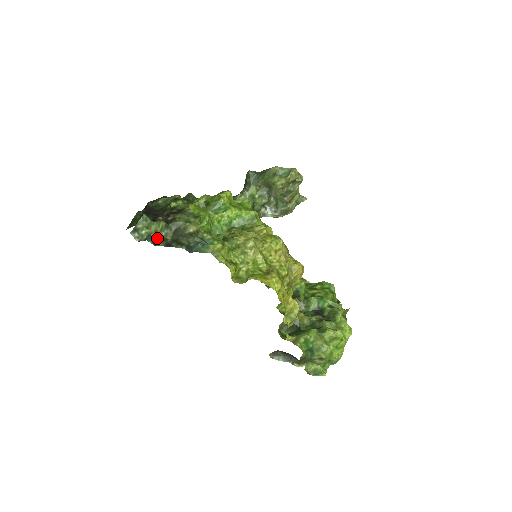
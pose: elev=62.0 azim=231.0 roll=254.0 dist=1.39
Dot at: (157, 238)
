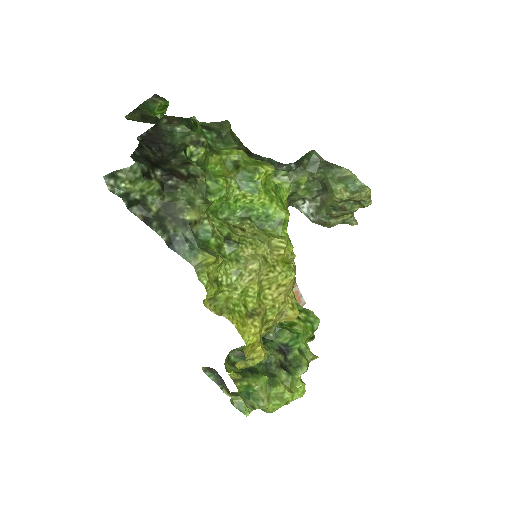
Dot at: (138, 201)
